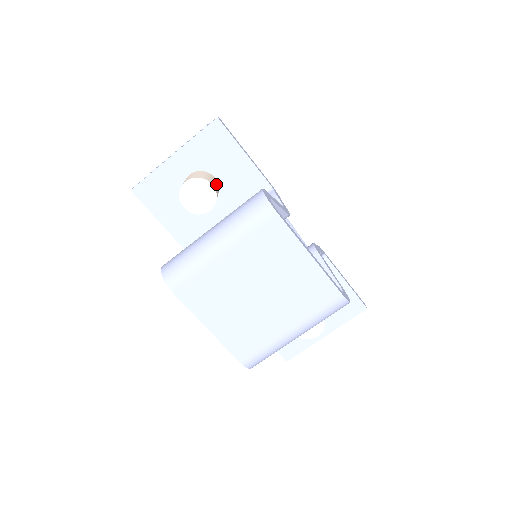
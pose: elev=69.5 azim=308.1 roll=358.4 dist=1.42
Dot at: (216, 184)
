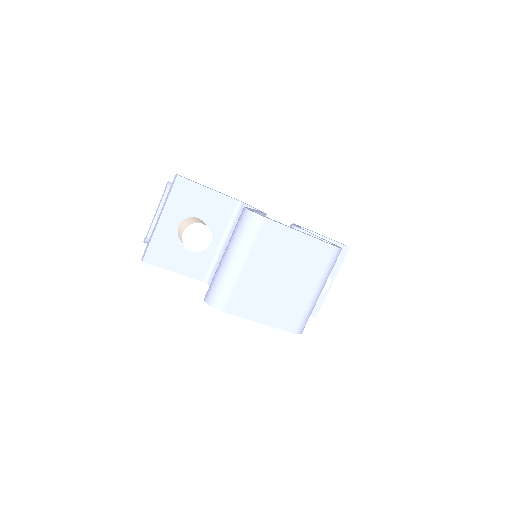
Dot at: occluded
